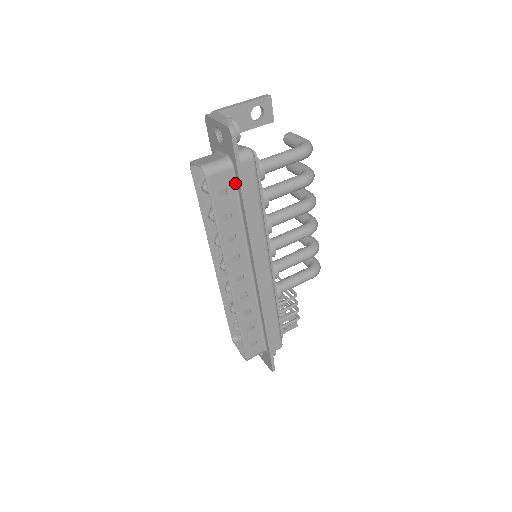
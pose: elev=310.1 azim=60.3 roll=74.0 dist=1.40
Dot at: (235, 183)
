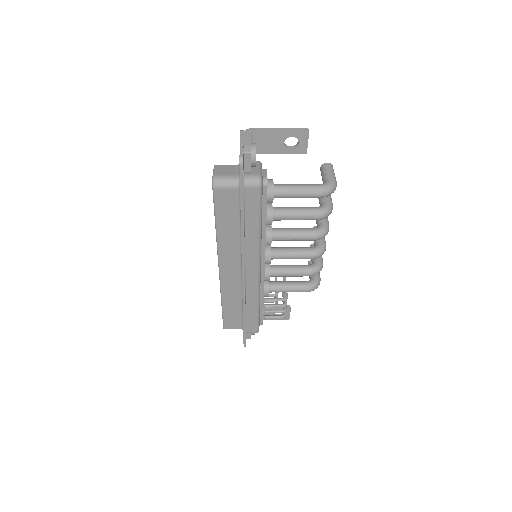
Dot at: (239, 200)
